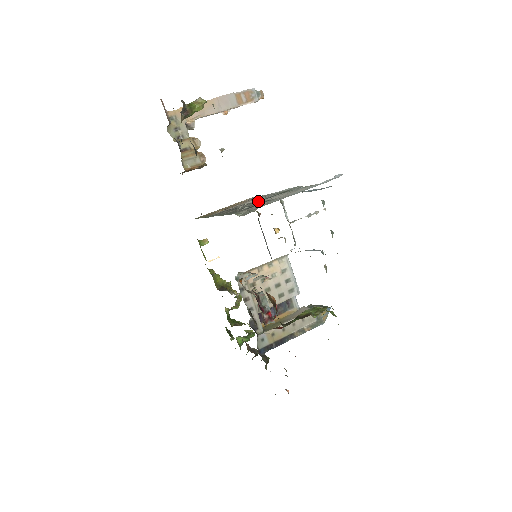
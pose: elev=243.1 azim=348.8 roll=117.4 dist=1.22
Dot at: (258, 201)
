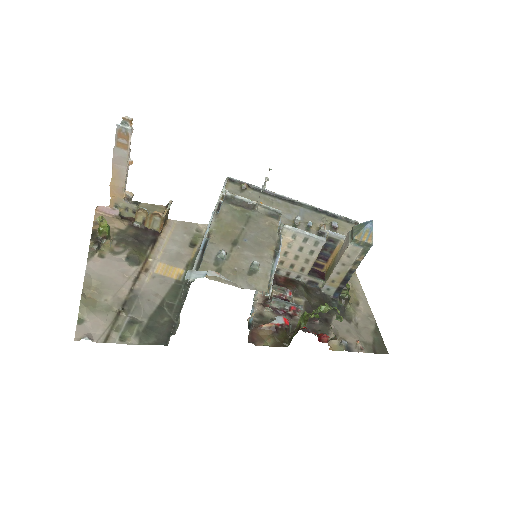
Dot at: occluded
